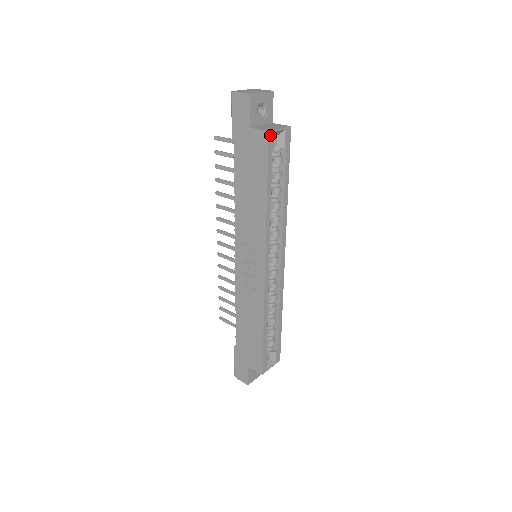
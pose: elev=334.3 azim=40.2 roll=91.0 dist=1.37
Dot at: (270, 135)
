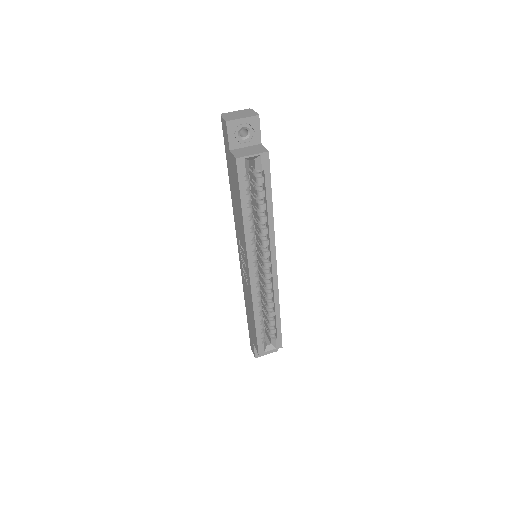
Dot at: (239, 161)
